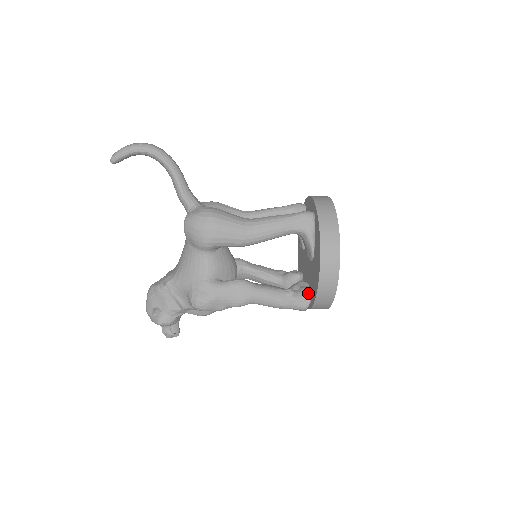
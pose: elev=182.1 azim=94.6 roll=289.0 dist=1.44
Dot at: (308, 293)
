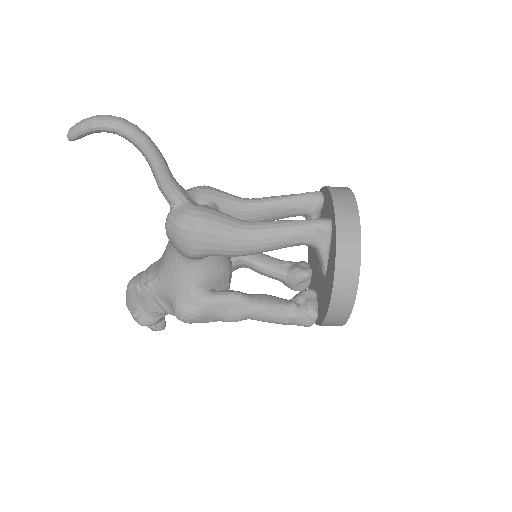
Dot at: (314, 310)
